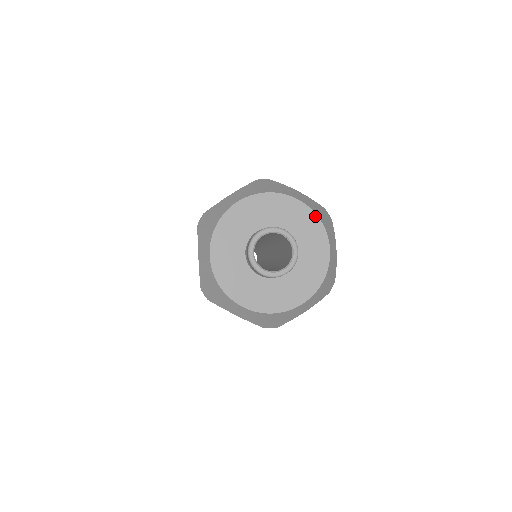
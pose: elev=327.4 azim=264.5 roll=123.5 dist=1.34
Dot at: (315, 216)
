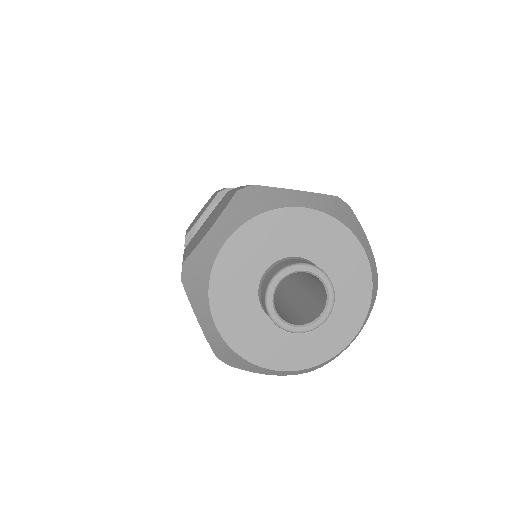
Dot at: (335, 221)
